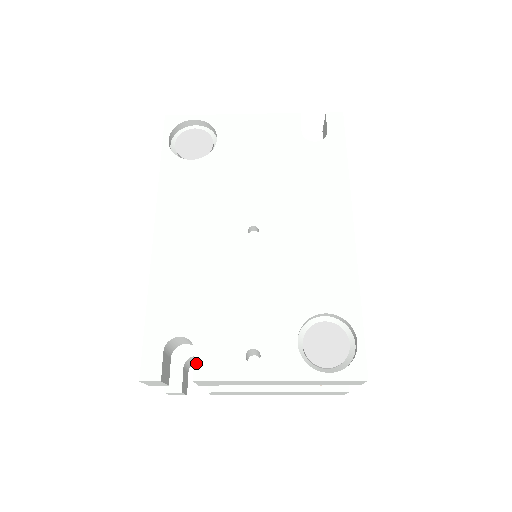
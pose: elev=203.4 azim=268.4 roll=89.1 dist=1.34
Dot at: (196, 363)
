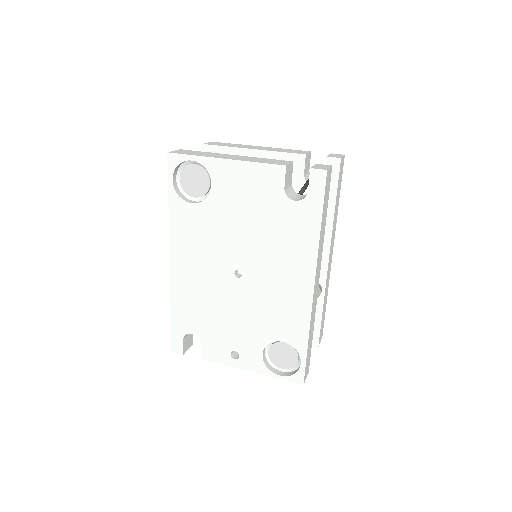
Dot at: (202, 351)
